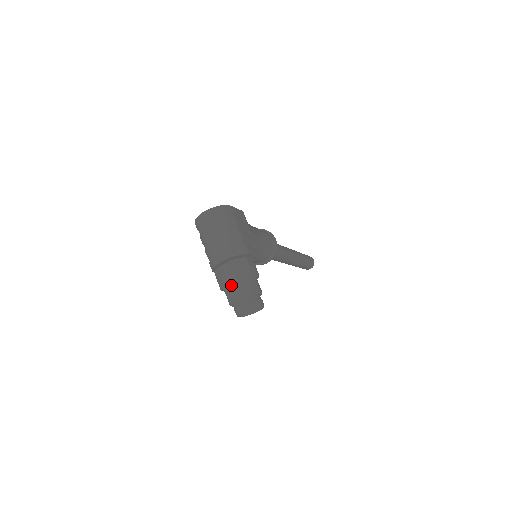
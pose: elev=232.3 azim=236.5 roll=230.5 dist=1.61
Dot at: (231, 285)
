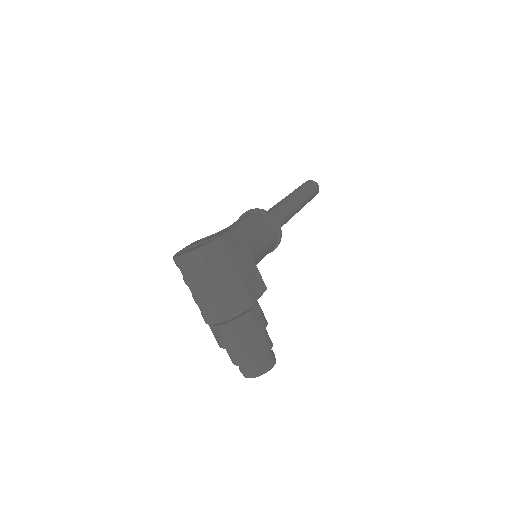
Dot at: (233, 349)
